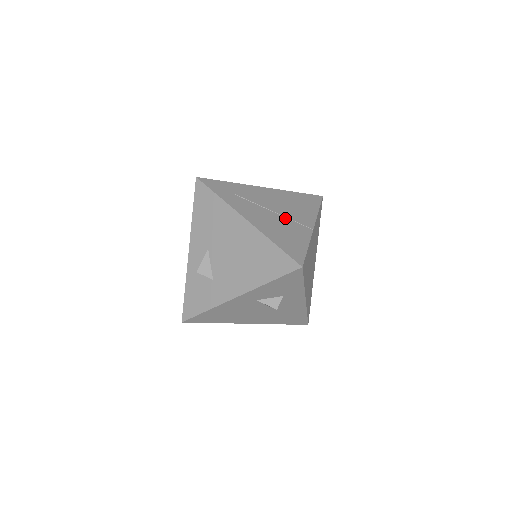
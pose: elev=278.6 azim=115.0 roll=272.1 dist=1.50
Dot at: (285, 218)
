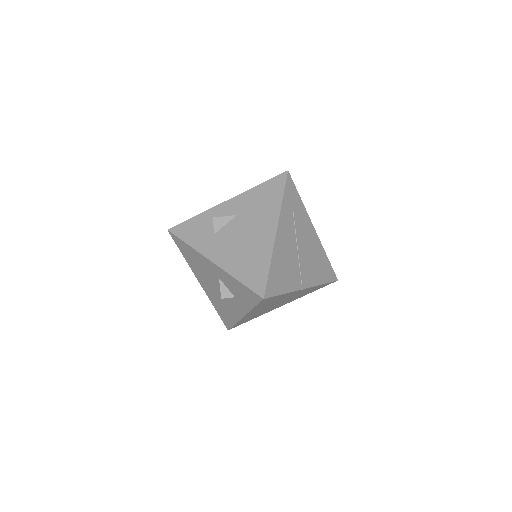
Dot at: (298, 261)
